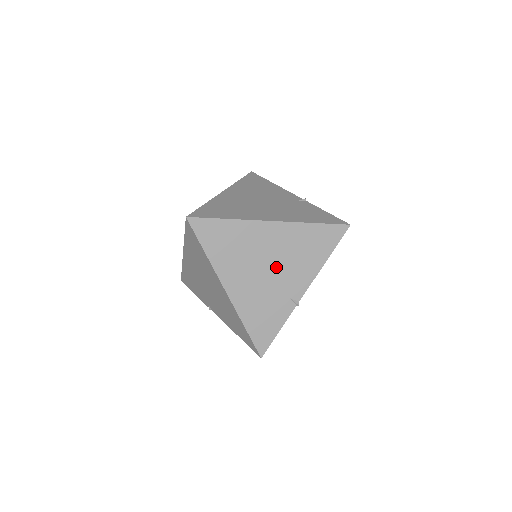
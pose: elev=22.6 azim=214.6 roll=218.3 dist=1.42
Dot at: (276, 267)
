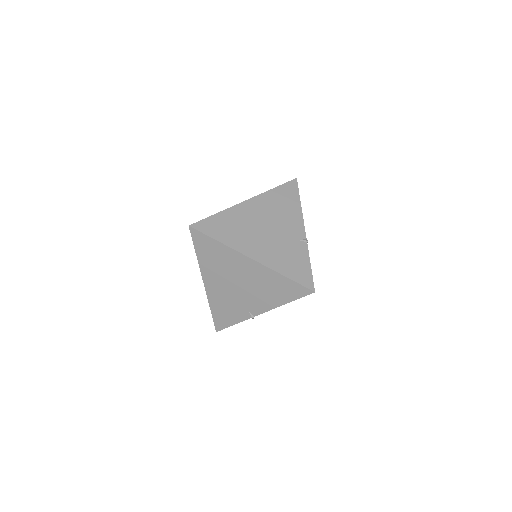
Dot at: (245, 288)
